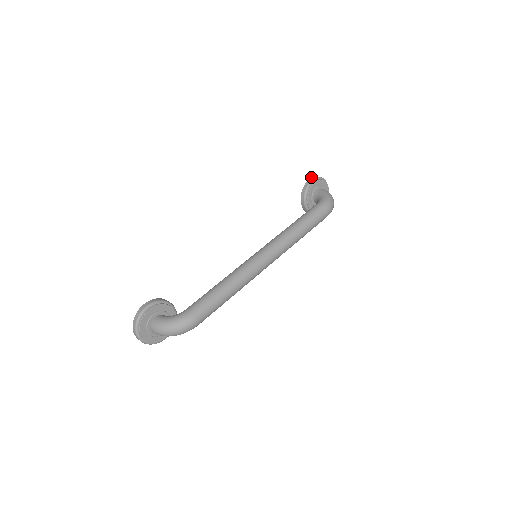
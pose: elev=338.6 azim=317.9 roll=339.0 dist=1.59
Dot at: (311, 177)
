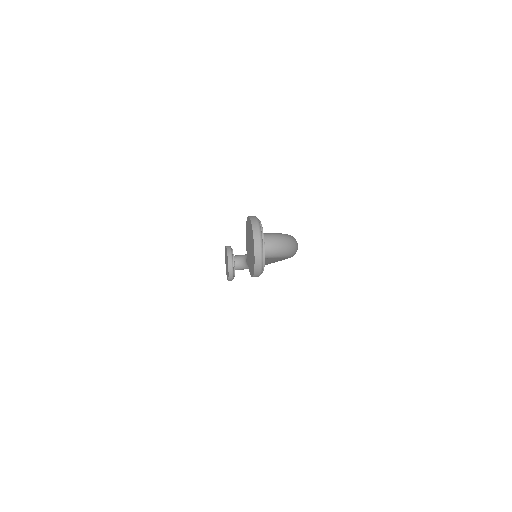
Dot at: (225, 246)
